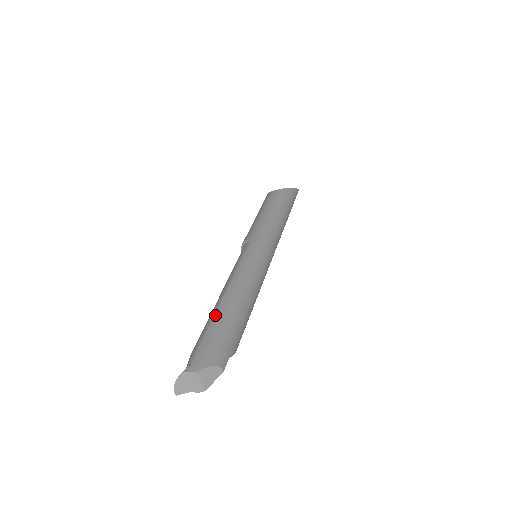
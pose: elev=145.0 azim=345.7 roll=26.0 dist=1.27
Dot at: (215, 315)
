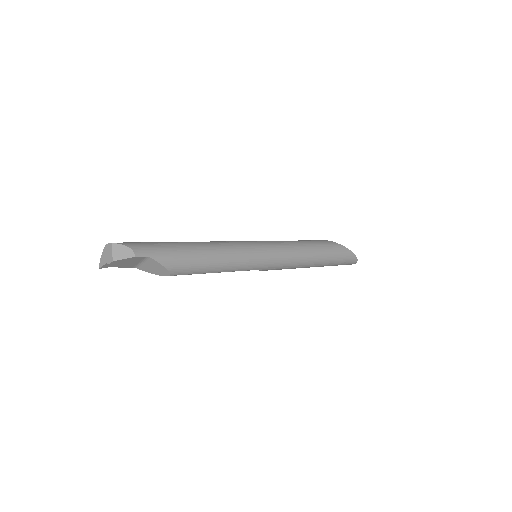
Dot at: occluded
